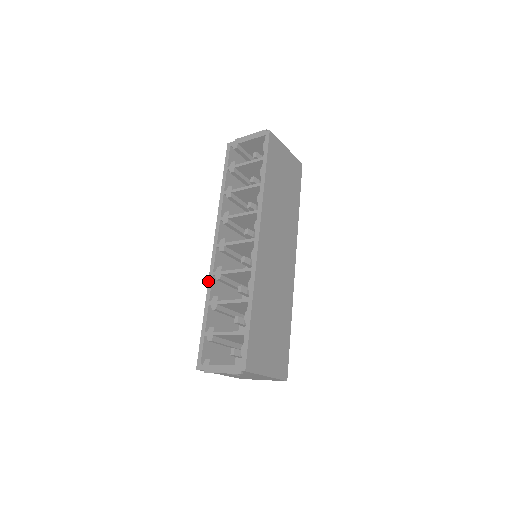
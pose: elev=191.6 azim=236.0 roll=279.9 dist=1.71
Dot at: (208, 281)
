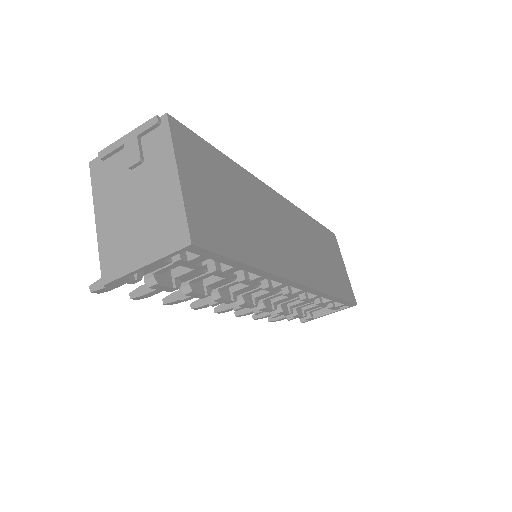
Dot at: occluded
